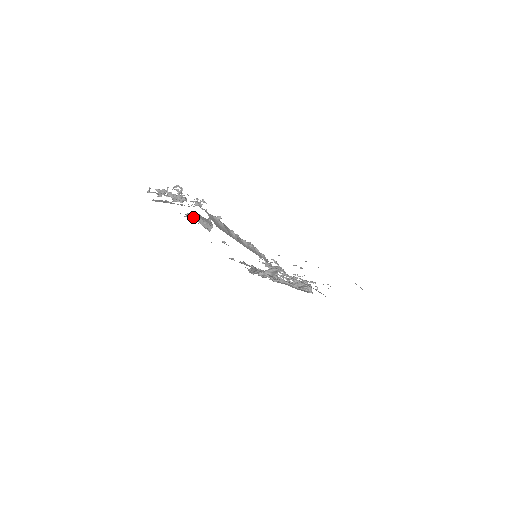
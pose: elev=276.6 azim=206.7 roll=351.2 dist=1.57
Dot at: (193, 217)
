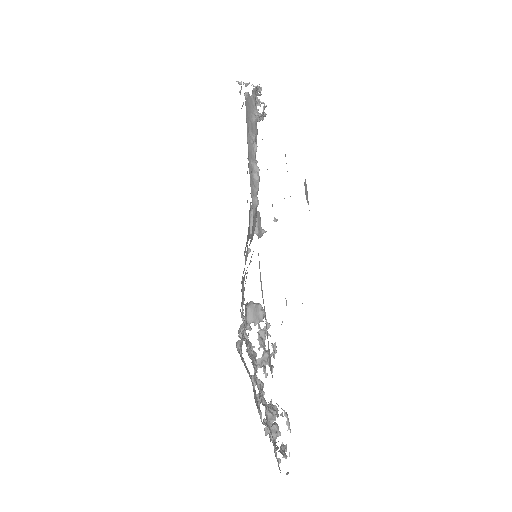
Dot at: occluded
